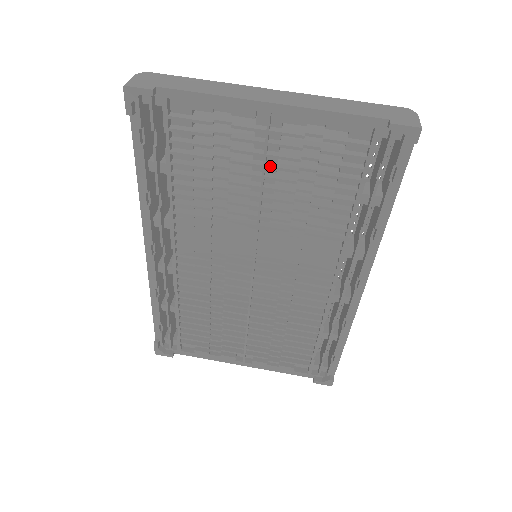
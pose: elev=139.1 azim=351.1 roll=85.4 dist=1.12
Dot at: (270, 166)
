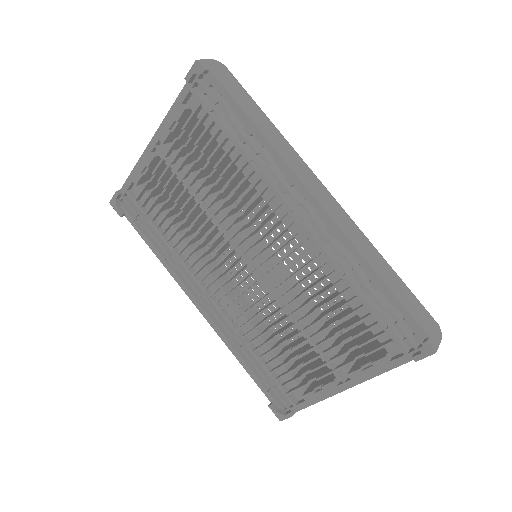
Dot at: (183, 175)
